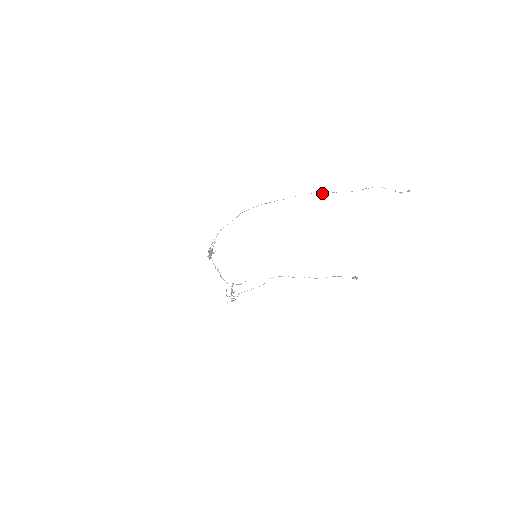
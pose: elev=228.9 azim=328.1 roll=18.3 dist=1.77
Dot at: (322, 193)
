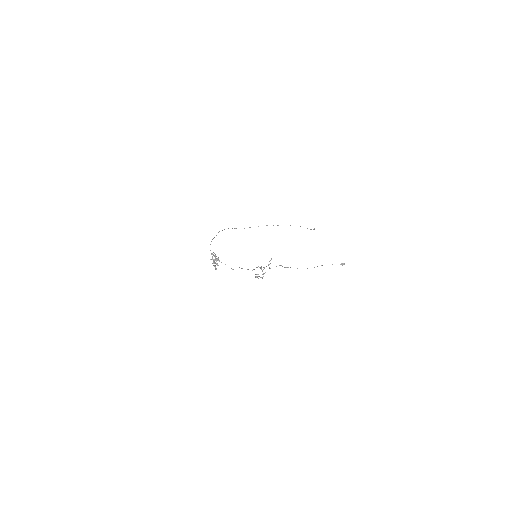
Dot at: occluded
